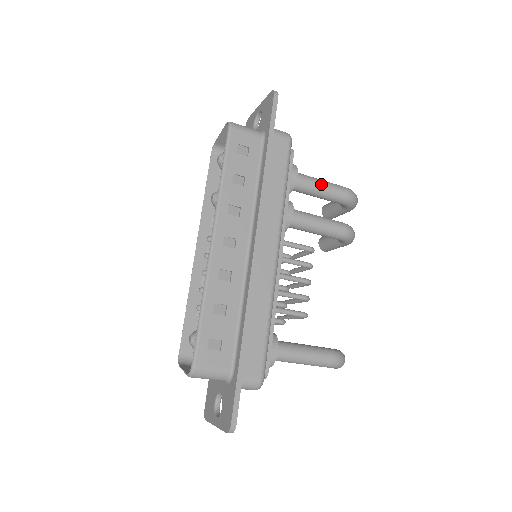
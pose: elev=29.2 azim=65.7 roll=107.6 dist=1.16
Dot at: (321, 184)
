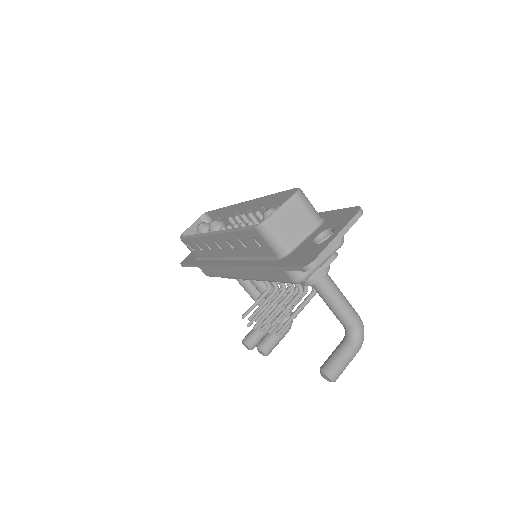
Dot at: occluded
